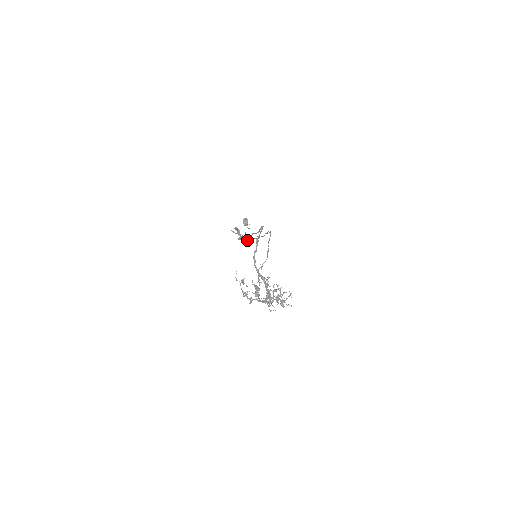
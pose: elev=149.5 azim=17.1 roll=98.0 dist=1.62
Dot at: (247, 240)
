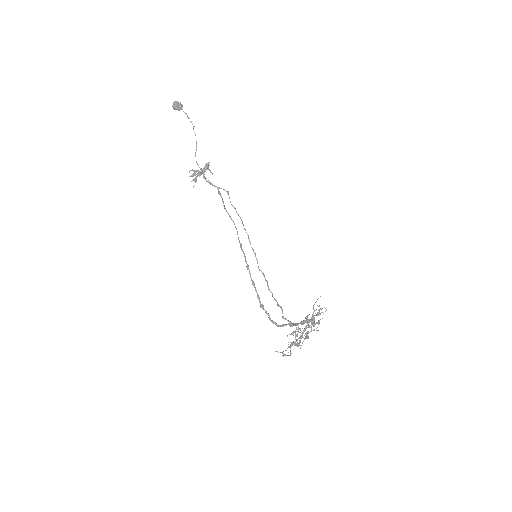
Dot at: occluded
